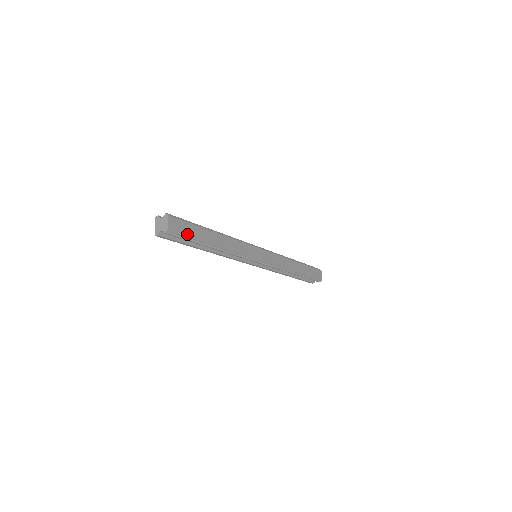
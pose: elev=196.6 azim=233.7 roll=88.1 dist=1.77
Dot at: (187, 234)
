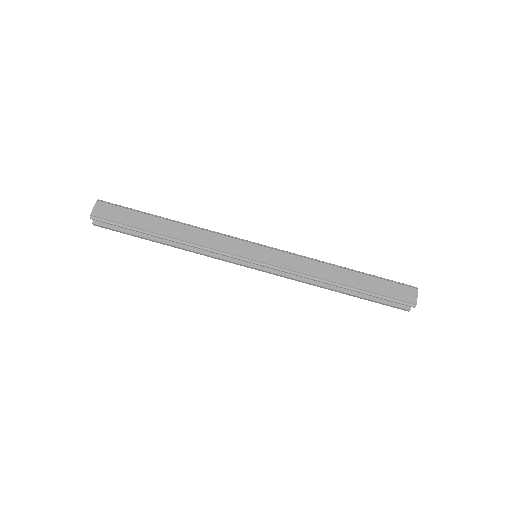
Dot at: (119, 220)
